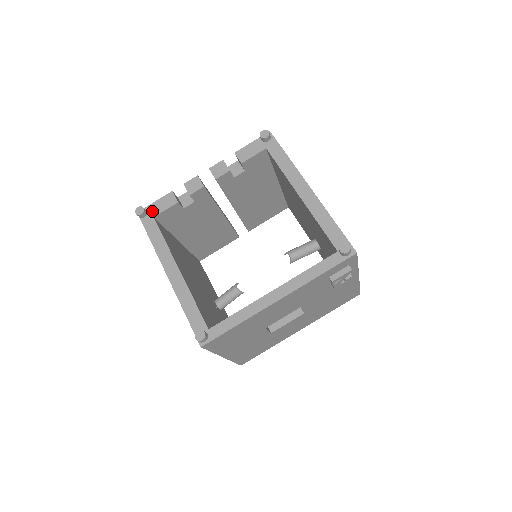
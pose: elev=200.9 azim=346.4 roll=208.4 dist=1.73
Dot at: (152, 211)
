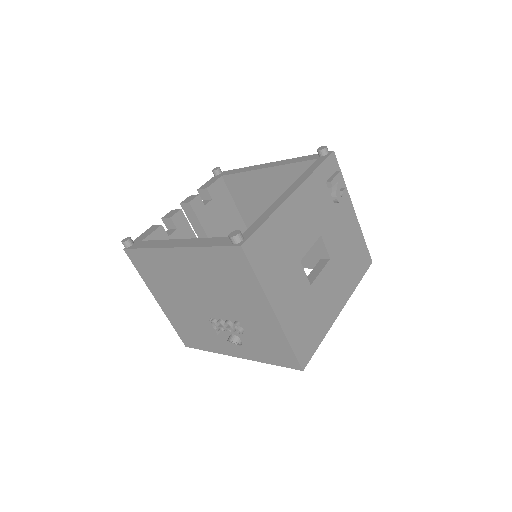
Dot at: (138, 240)
